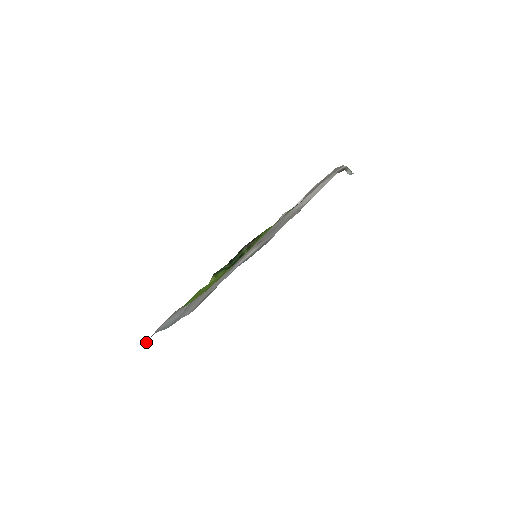
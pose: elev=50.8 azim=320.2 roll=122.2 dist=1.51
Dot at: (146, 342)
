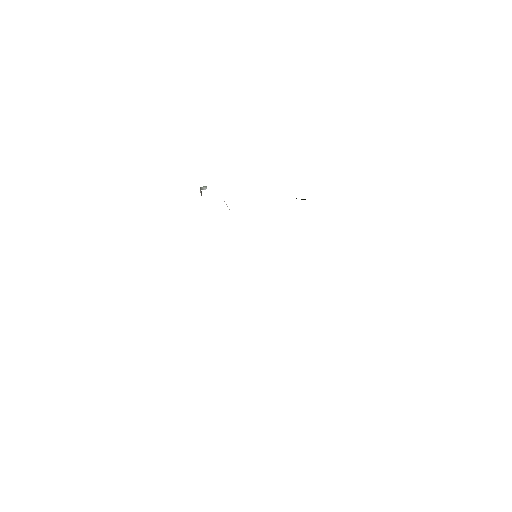
Dot at: occluded
